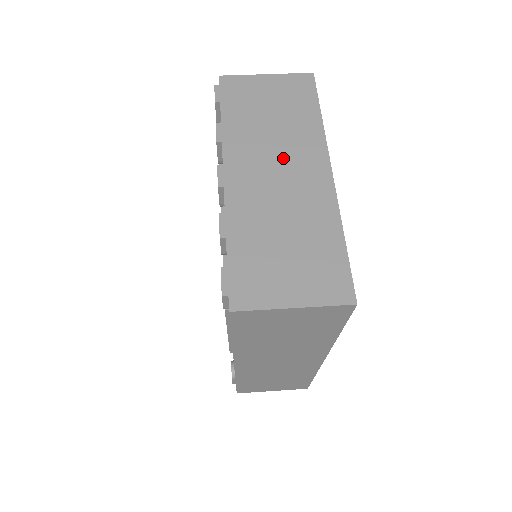
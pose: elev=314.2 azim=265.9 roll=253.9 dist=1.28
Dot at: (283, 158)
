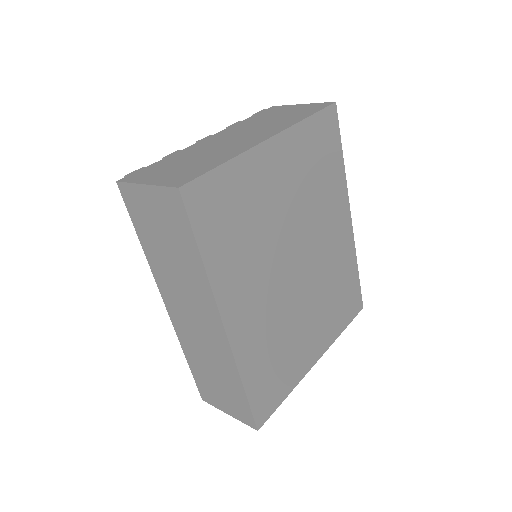
Dot at: (250, 132)
